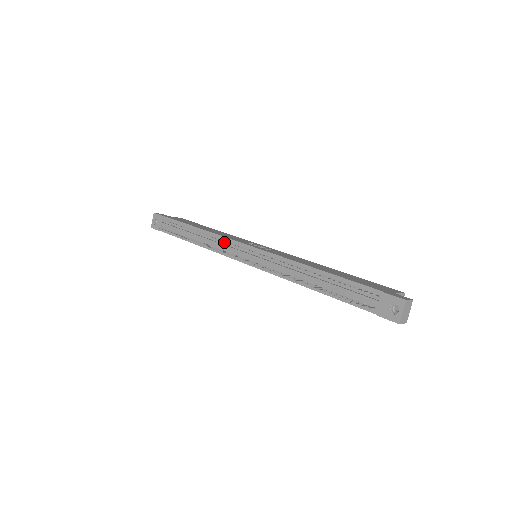
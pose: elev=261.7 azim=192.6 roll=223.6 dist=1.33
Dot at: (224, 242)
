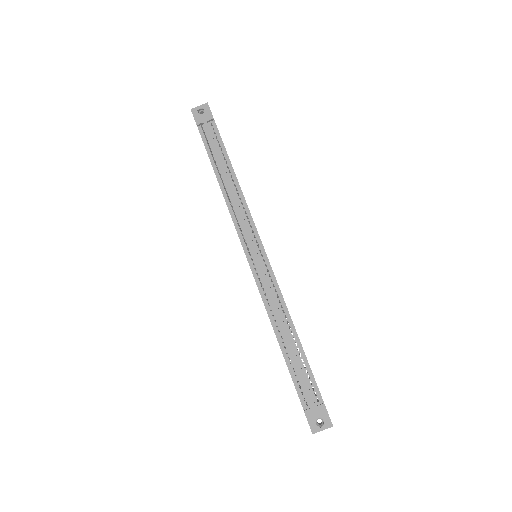
Dot at: (246, 217)
